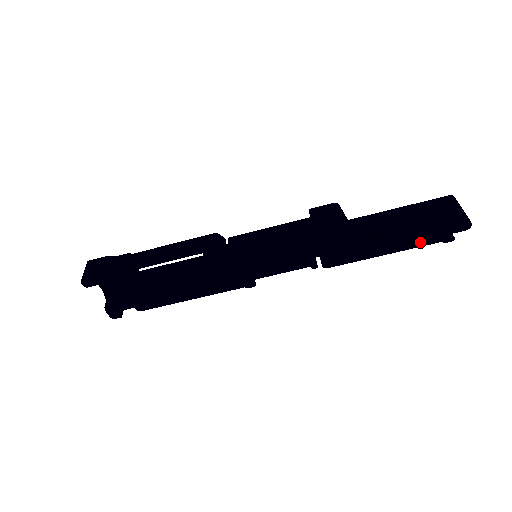
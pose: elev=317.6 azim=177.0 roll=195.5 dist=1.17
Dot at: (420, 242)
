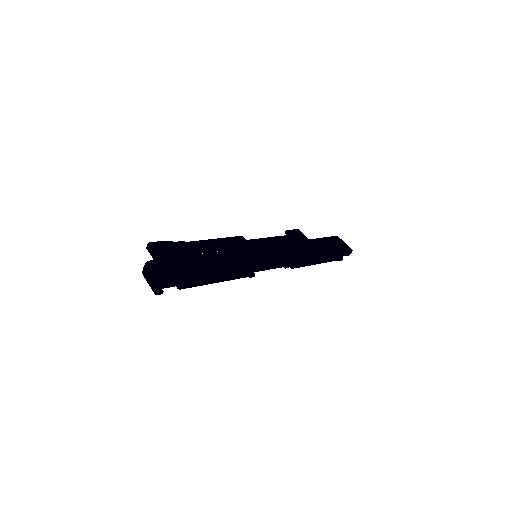
Dot at: (331, 259)
